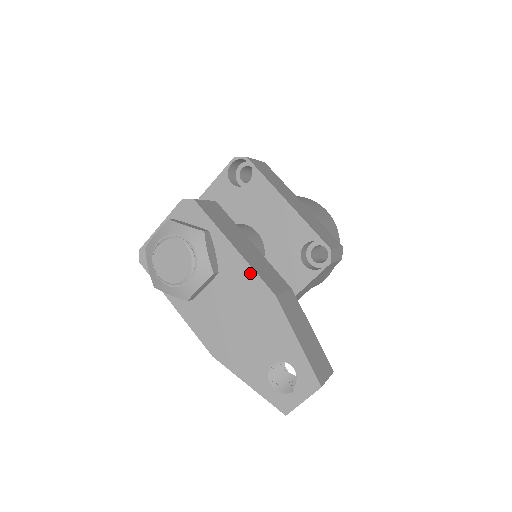
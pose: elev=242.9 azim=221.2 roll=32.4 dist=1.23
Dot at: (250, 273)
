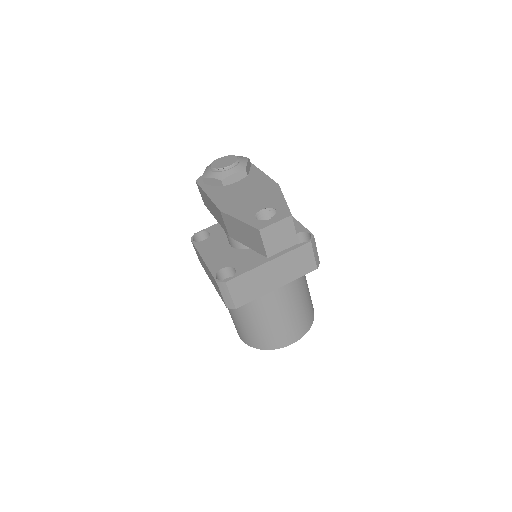
Dot at: (267, 178)
